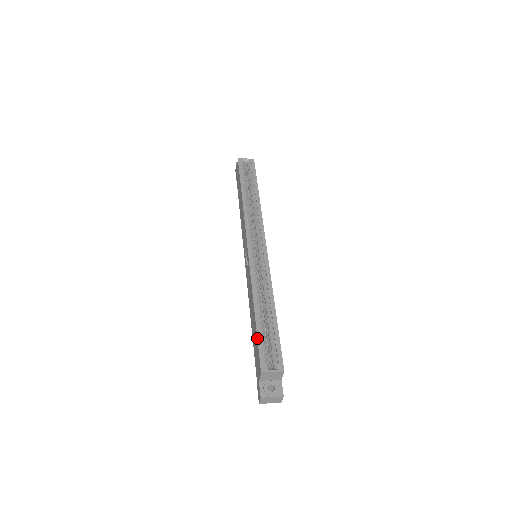
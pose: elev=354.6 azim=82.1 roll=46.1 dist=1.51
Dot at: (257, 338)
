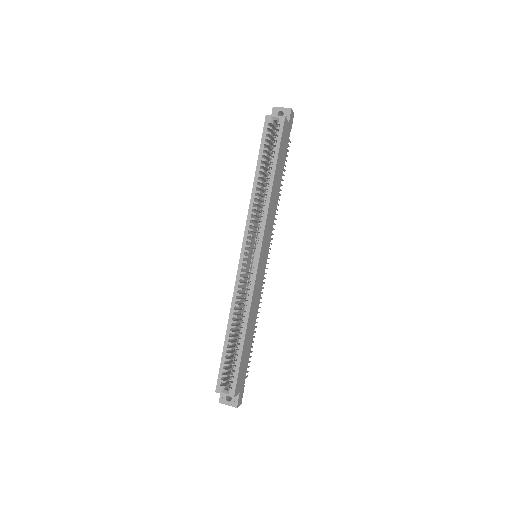
Dot at: (221, 360)
